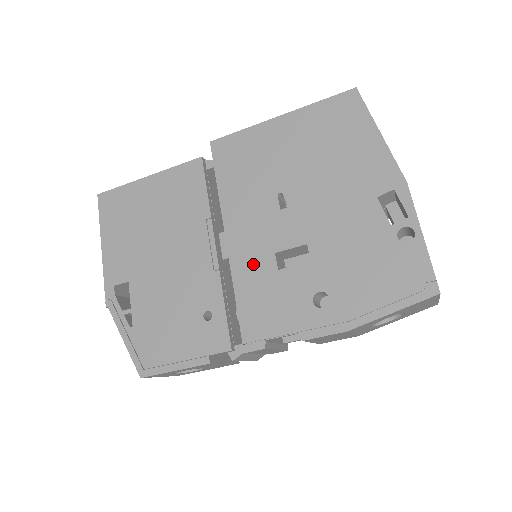
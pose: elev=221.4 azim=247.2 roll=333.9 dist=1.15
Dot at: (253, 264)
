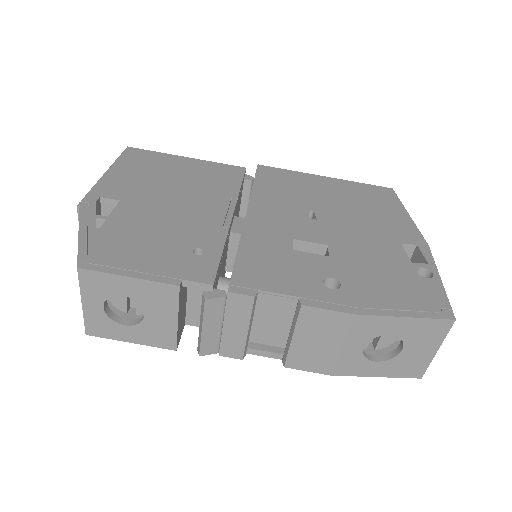
Dot at: (268, 237)
